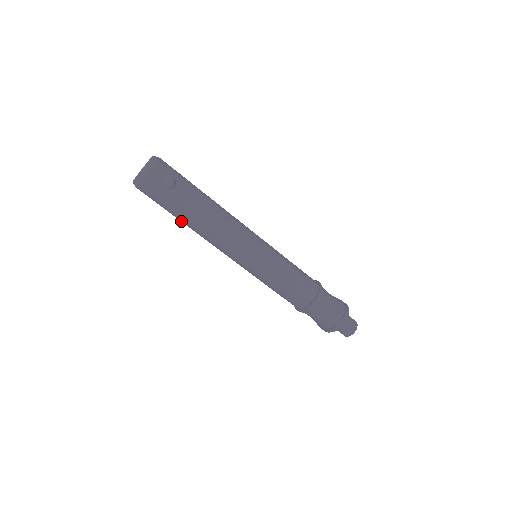
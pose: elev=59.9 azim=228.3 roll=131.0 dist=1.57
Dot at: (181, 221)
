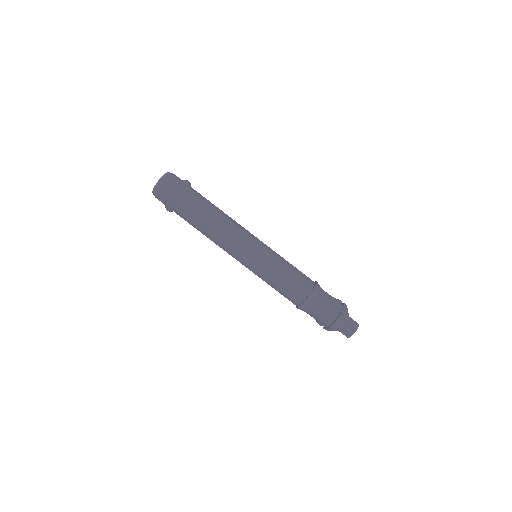
Dot at: (194, 216)
